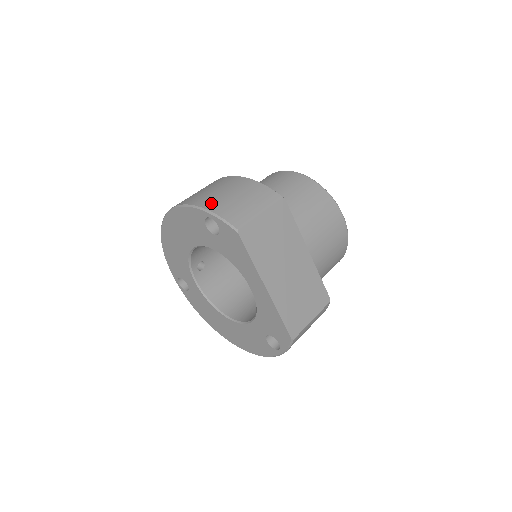
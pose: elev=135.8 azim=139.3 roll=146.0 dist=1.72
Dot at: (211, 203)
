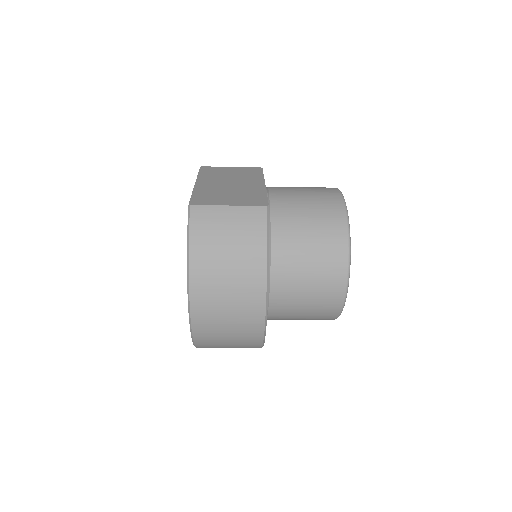
Dot at: occluded
